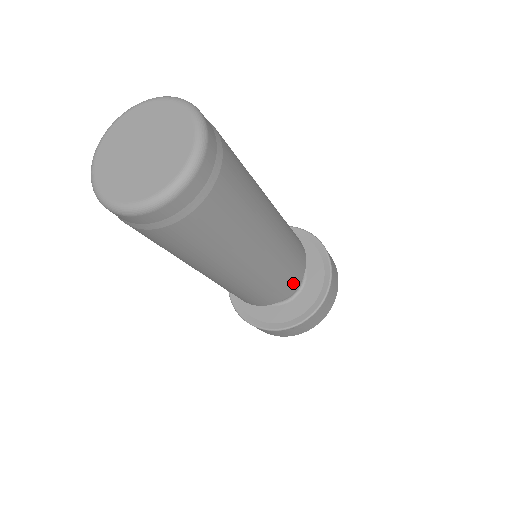
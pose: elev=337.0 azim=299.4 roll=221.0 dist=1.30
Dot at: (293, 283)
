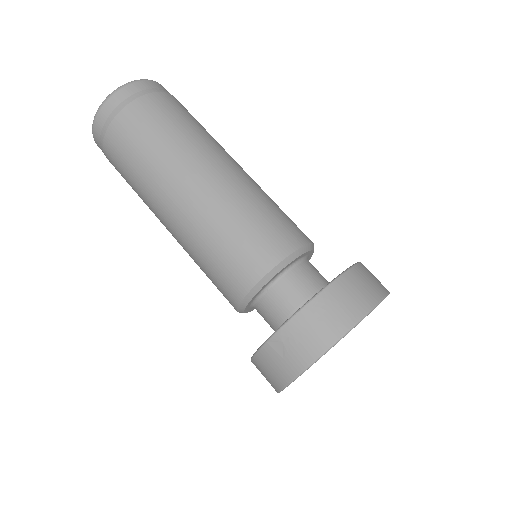
Dot at: (263, 256)
